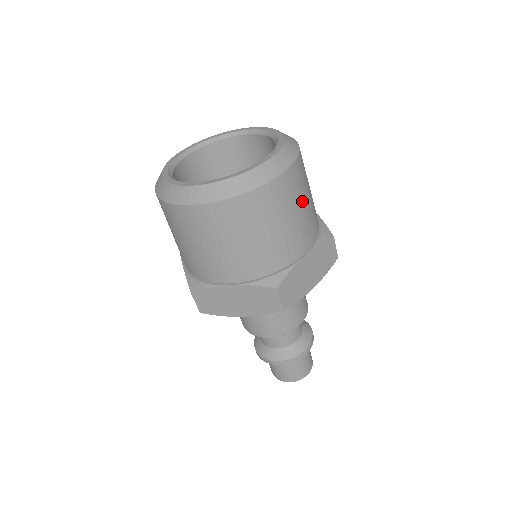
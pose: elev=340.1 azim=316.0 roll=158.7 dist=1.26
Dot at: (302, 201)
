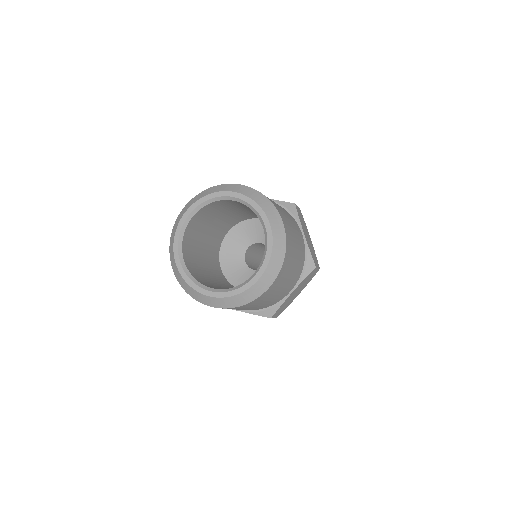
Dot at: (288, 275)
